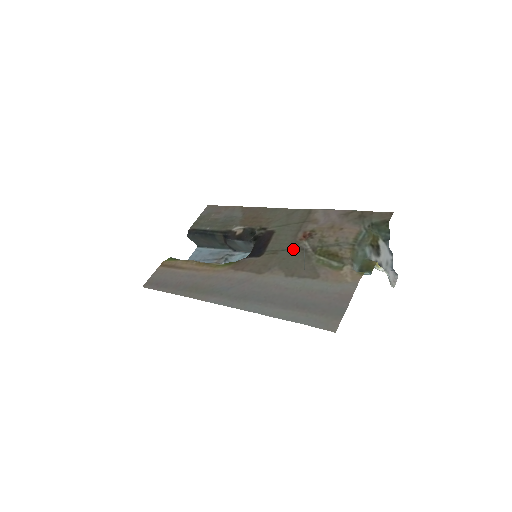
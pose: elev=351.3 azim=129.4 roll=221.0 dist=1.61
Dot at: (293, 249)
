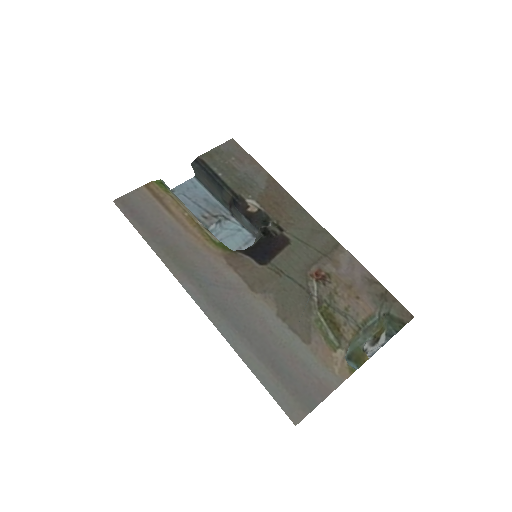
Dot at: (299, 284)
